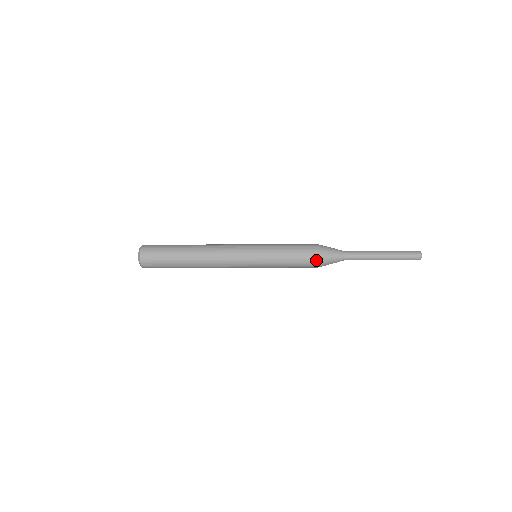
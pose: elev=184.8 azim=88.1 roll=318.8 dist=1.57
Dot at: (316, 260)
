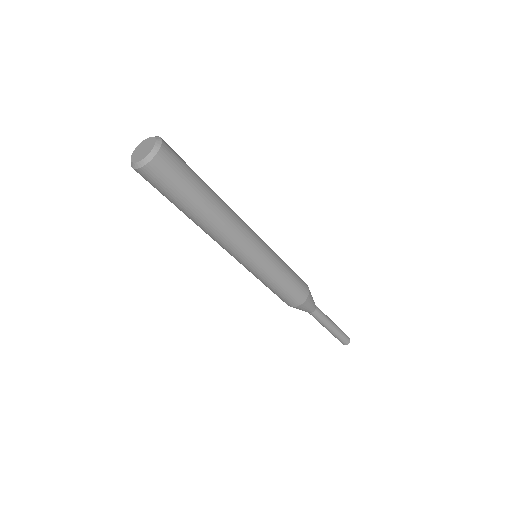
Dot at: (306, 295)
